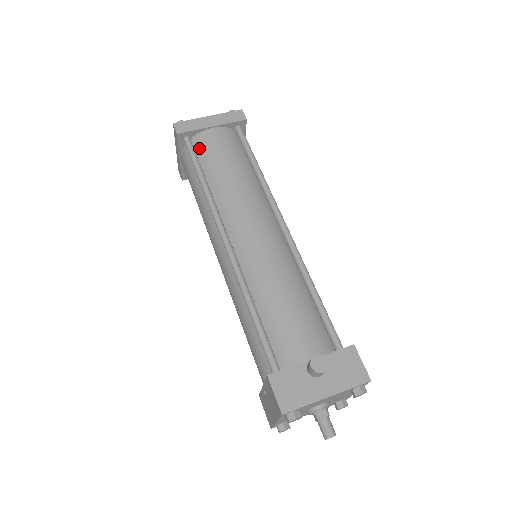
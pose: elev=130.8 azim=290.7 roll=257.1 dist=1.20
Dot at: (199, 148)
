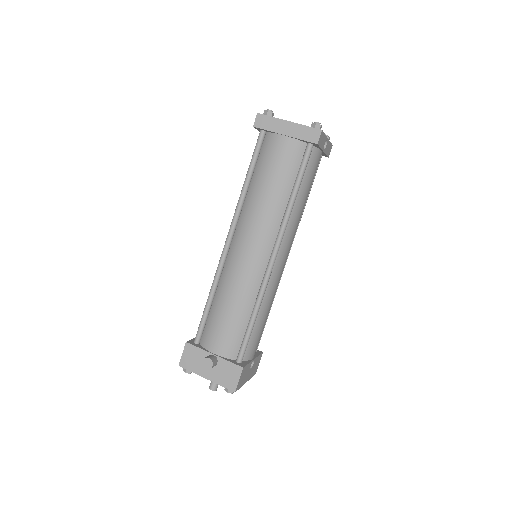
Dot at: (265, 148)
